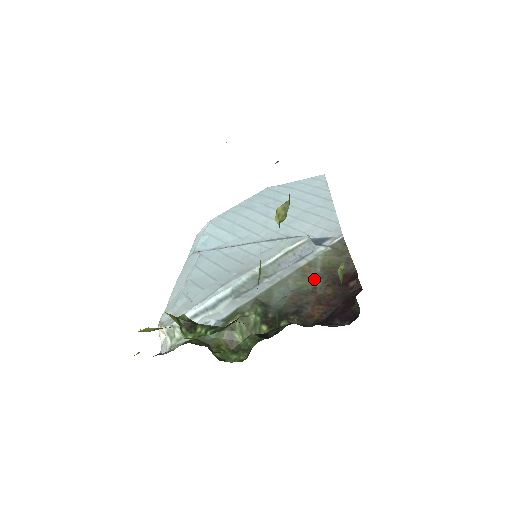
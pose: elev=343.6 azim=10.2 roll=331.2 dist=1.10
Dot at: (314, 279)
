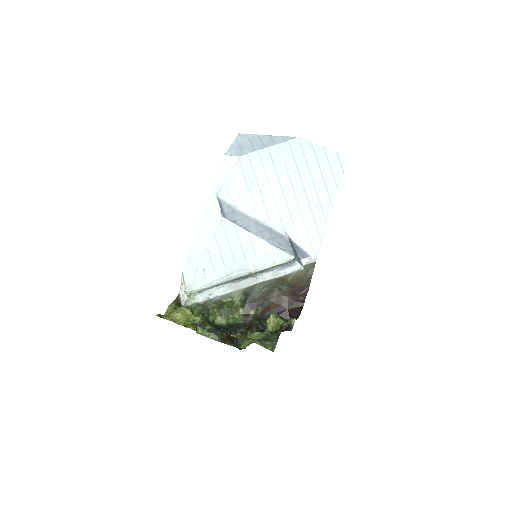
Dot at: (283, 284)
